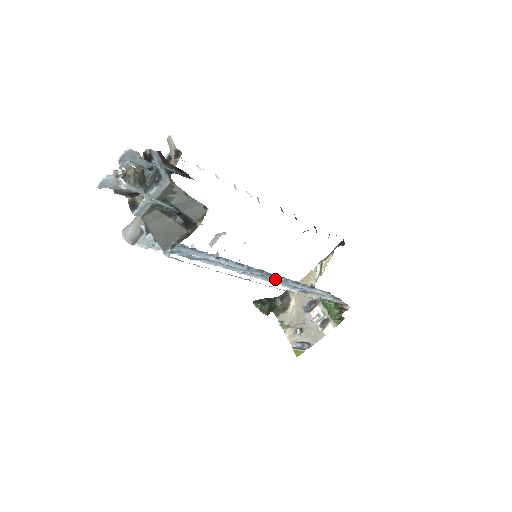
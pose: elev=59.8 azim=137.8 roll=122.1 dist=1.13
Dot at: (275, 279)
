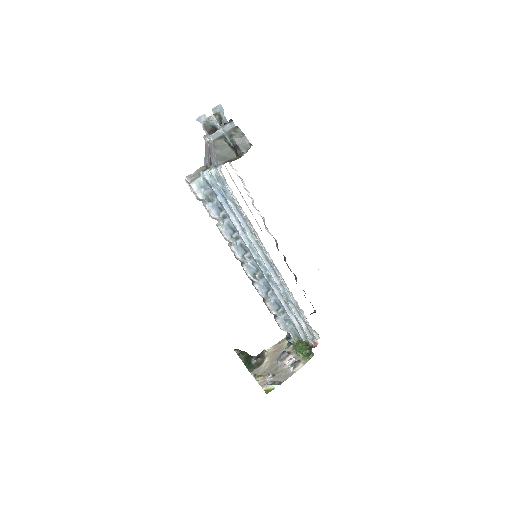
Dot at: (267, 275)
